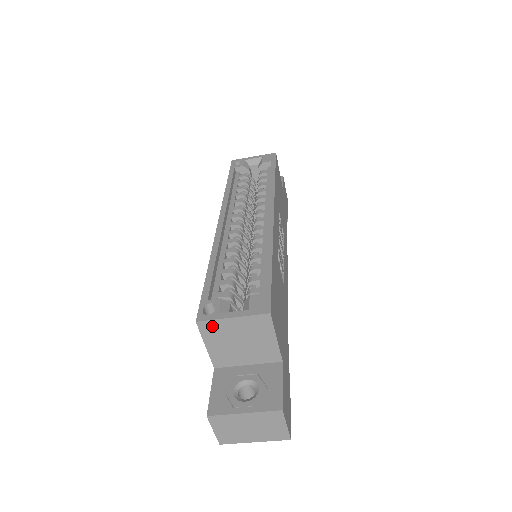
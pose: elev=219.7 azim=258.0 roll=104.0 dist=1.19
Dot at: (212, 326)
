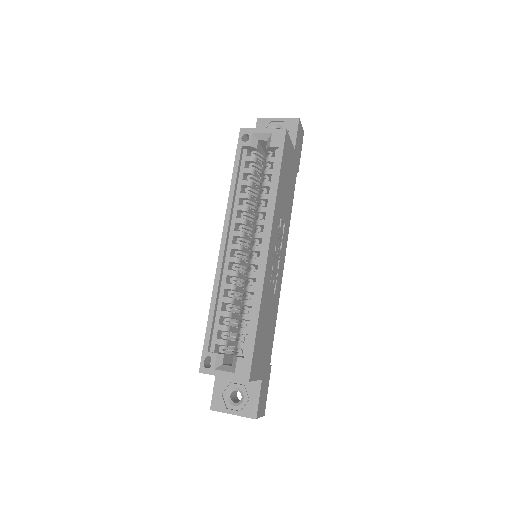
Dot at: (210, 374)
